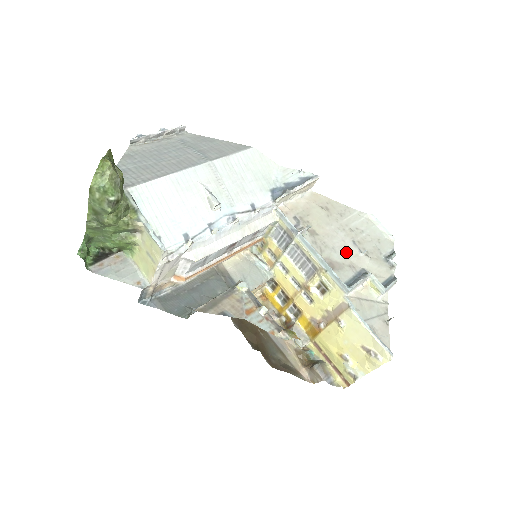
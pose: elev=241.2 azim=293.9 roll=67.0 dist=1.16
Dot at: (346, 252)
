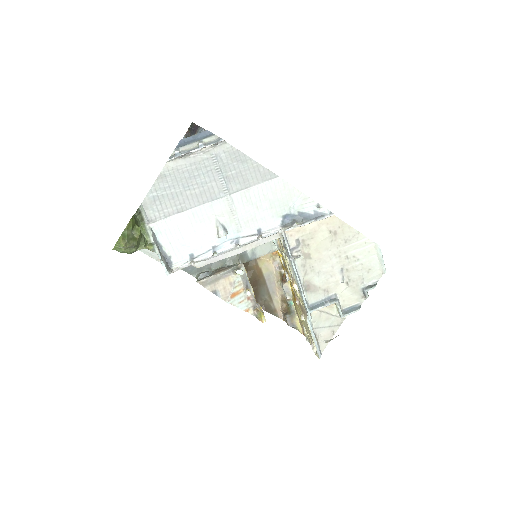
Dot at: (329, 277)
